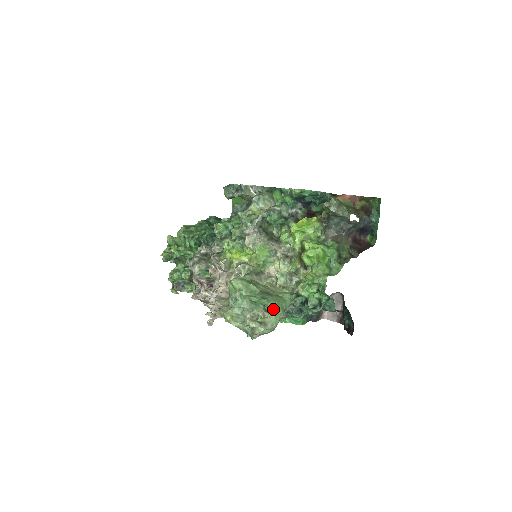
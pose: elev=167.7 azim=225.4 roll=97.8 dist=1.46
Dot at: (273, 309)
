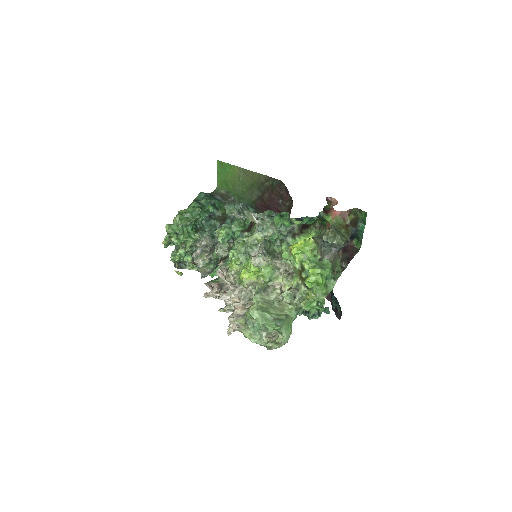
Dot at: (285, 332)
